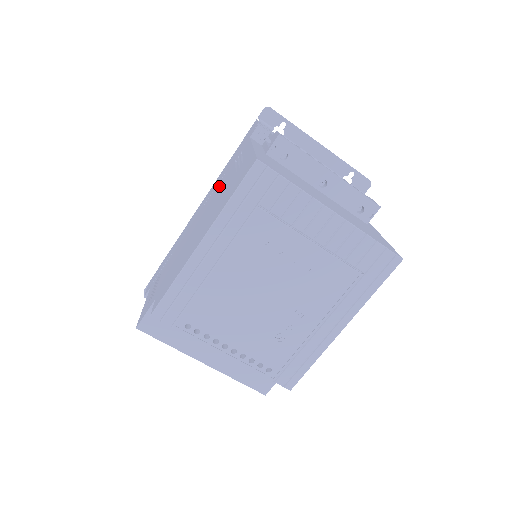
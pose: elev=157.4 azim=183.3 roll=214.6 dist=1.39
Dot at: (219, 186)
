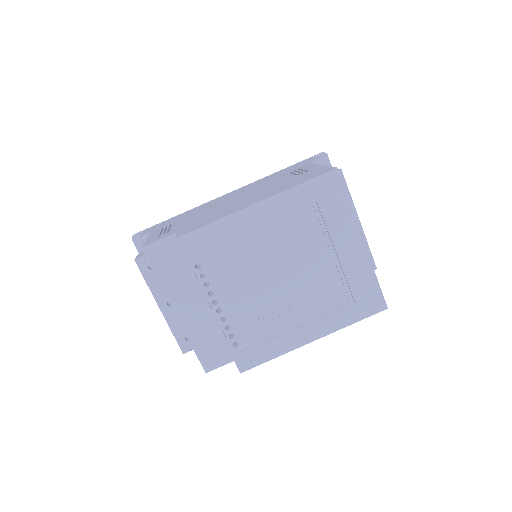
Dot at: (266, 182)
